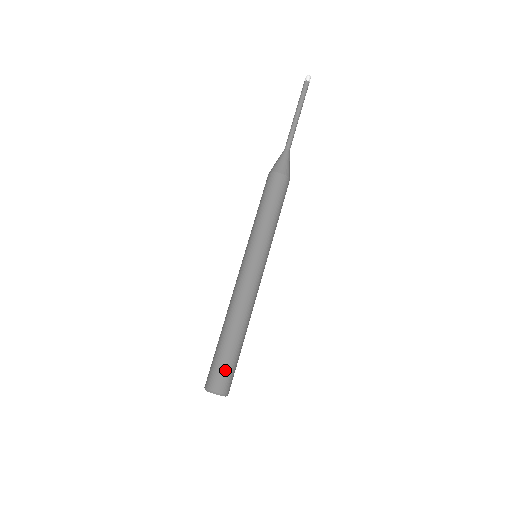
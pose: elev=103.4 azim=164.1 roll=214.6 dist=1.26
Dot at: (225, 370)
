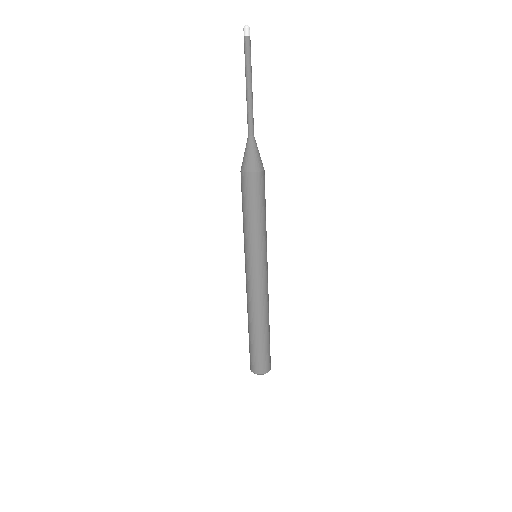
Dot at: (254, 357)
